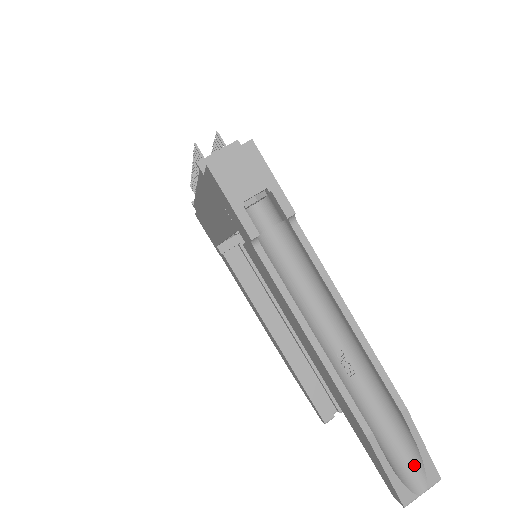
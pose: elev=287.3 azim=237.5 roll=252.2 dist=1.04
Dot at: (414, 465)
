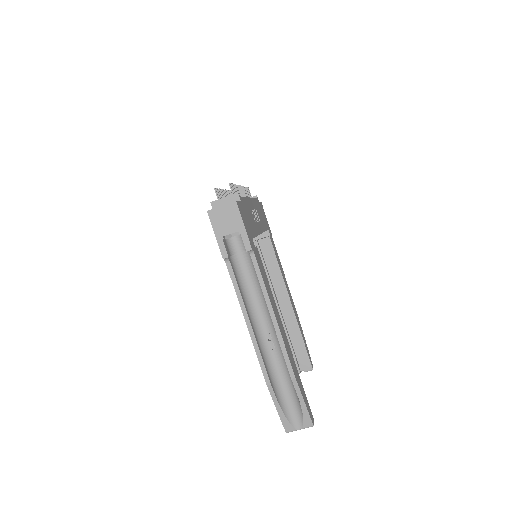
Dot at: (298, 412)
